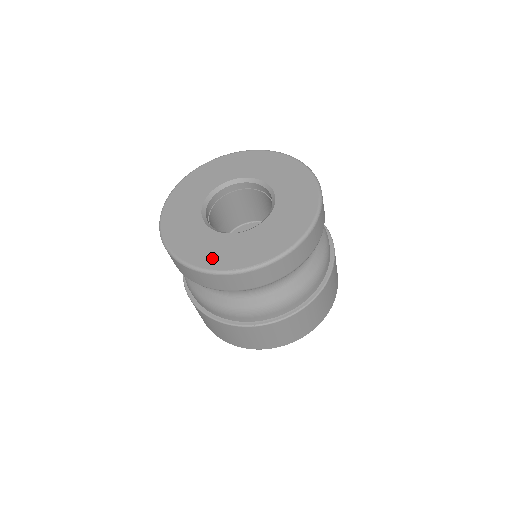
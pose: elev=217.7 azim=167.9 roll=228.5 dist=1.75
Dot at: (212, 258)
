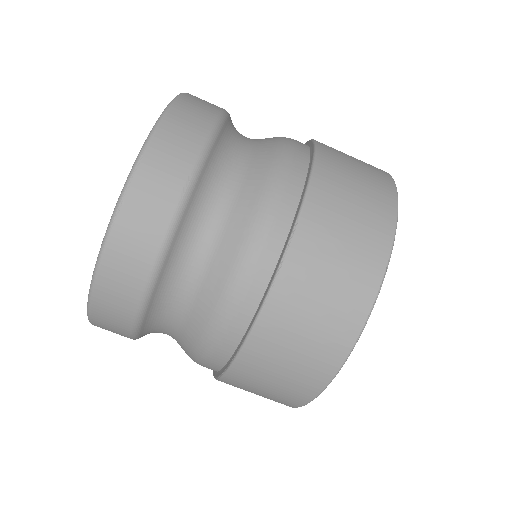
Dot at: occluded
